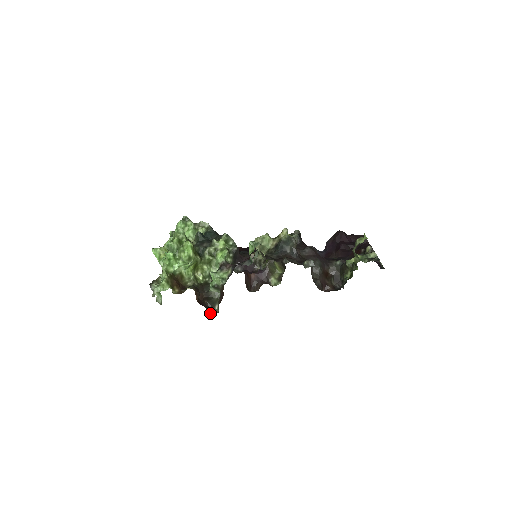
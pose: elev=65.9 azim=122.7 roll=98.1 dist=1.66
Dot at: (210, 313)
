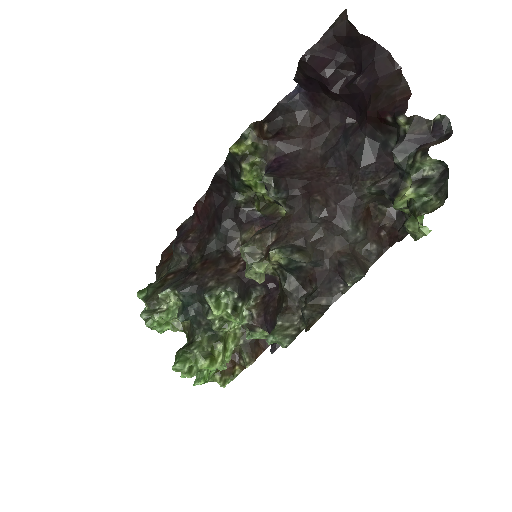
Dot at: occluded
